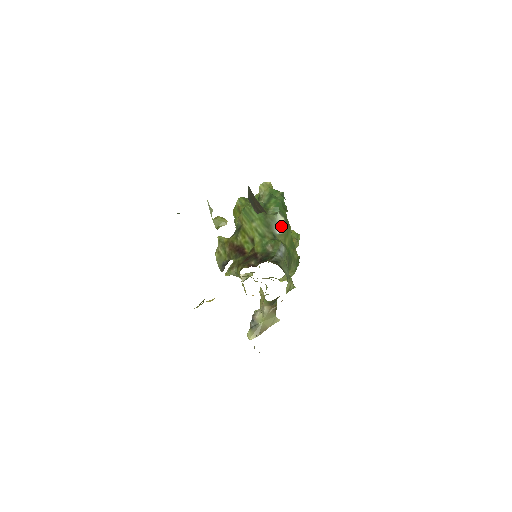
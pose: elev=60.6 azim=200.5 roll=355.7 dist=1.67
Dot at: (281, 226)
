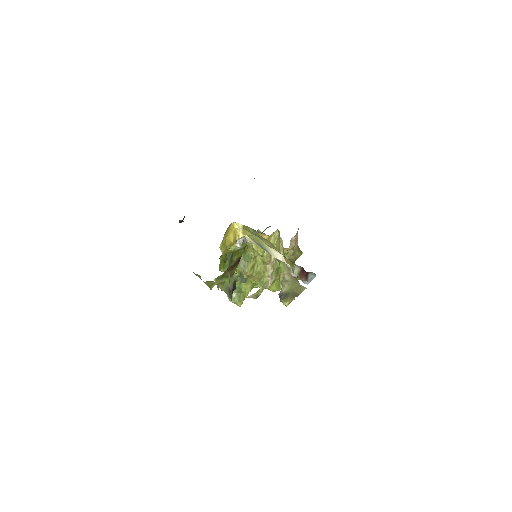
Dot at: occluded
